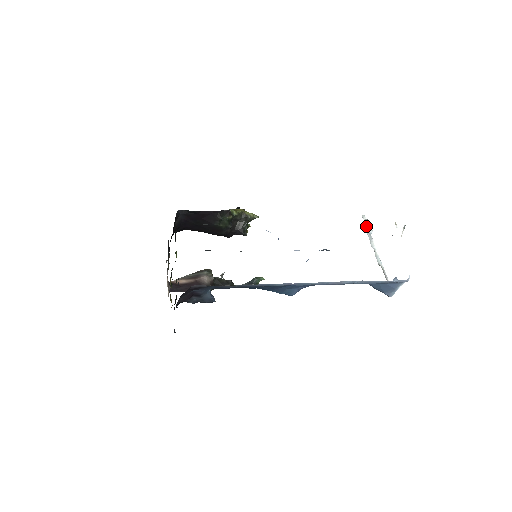
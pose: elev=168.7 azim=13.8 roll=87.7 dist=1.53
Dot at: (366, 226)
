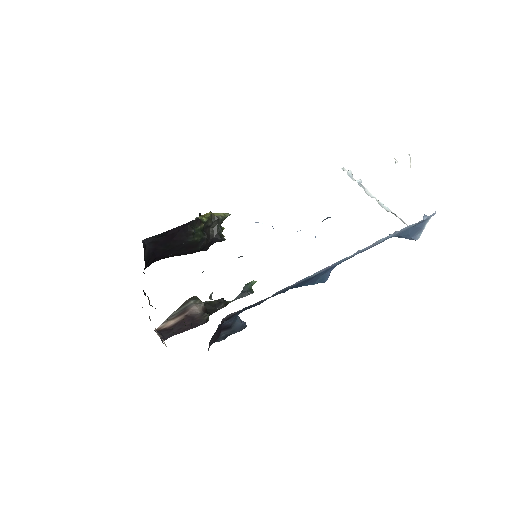
Dot at: (351, 178)
